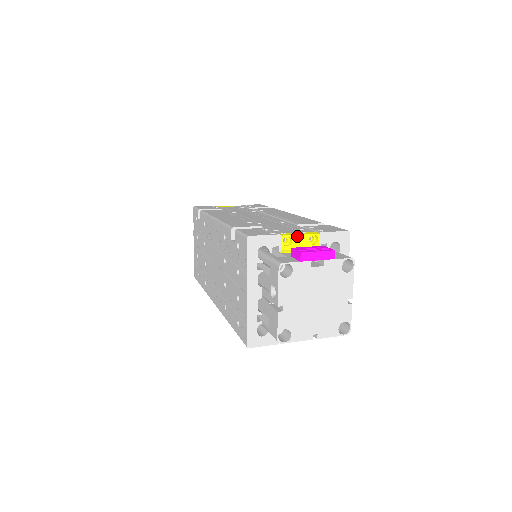
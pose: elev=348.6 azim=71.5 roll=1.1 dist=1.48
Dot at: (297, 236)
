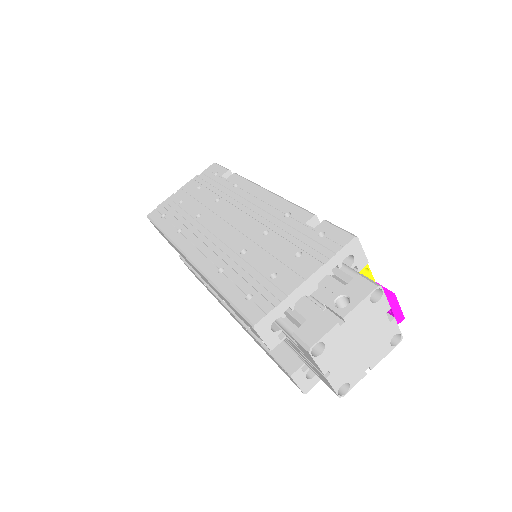
Dot at: (372, 277)
